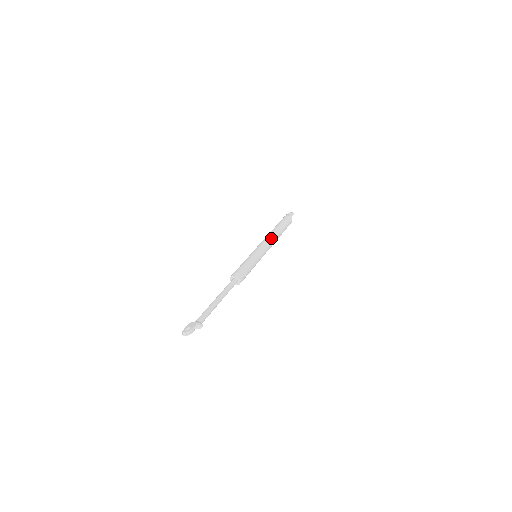
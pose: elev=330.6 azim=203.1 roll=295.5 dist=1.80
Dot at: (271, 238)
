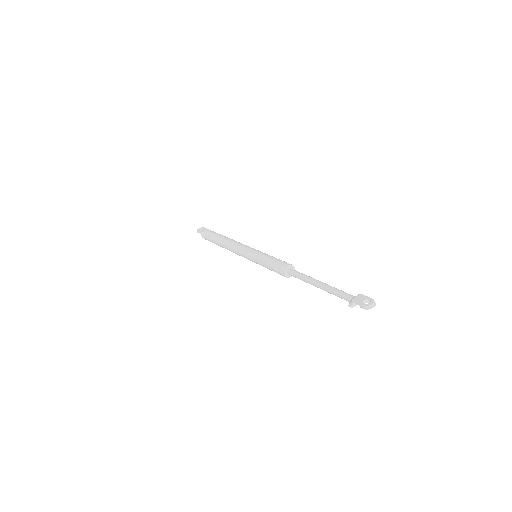
Dot at: (239, 242)
